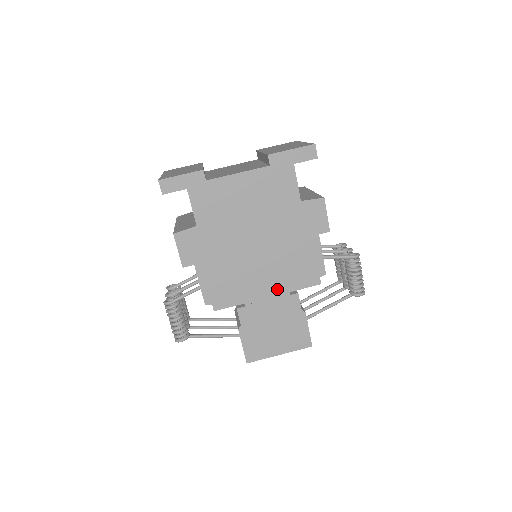
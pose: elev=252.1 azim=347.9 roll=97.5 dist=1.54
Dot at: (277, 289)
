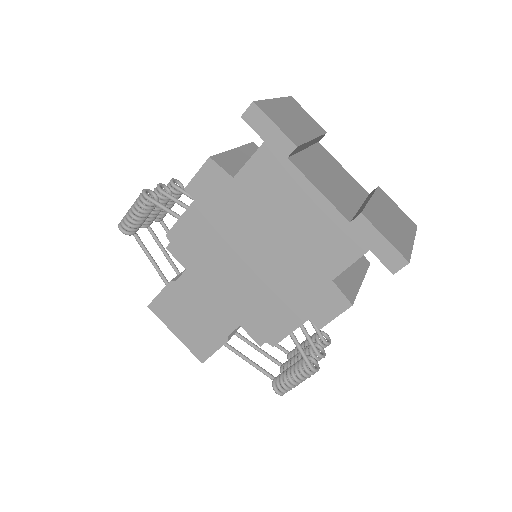
Dot at: (227, 302)
